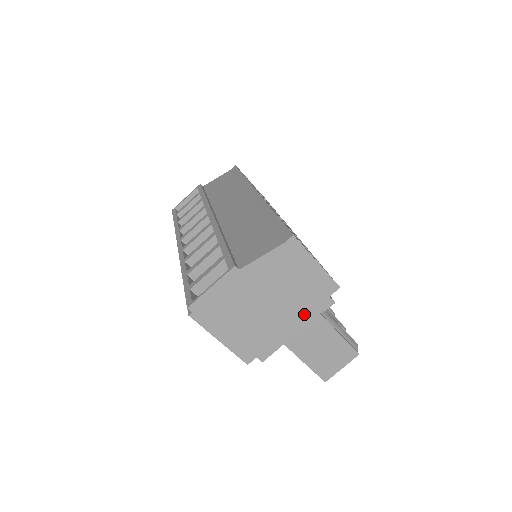
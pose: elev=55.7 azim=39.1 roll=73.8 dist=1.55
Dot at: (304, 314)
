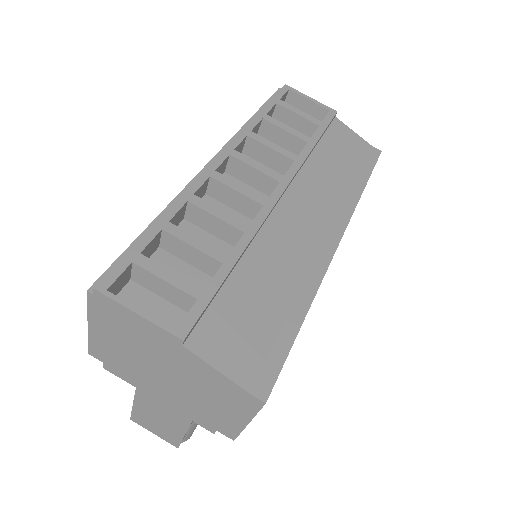
Dot at: (181, 407)
